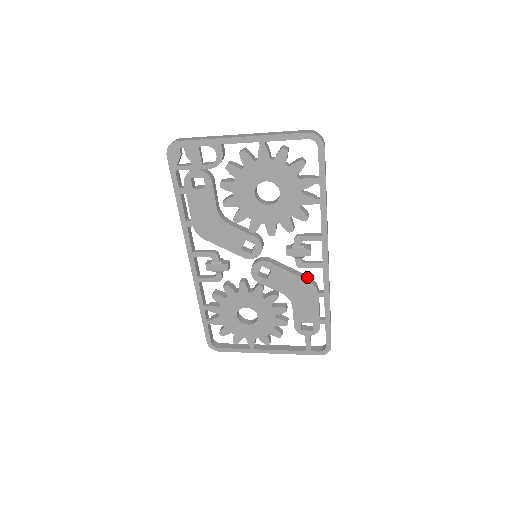
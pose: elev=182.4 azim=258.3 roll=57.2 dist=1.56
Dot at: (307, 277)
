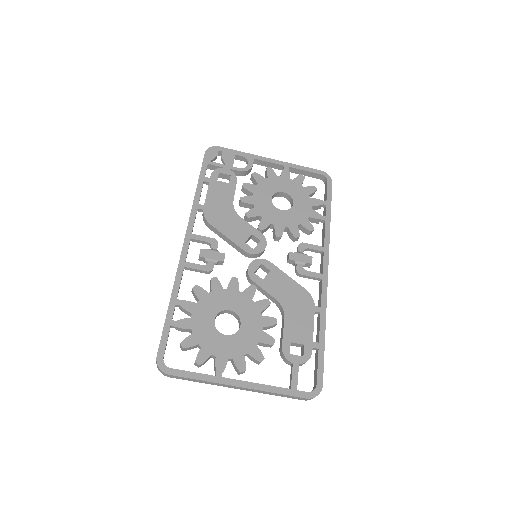
Dot at: (303, 290)
